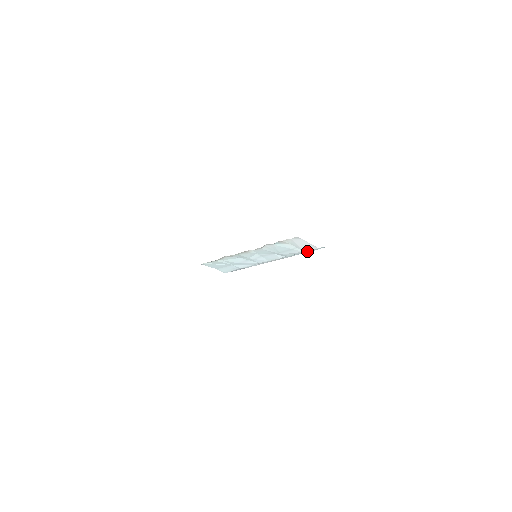
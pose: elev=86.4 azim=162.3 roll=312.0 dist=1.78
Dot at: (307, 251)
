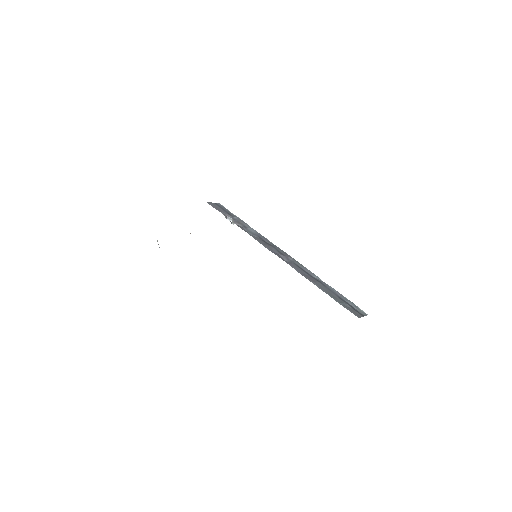
Dot at: (337, 296)
